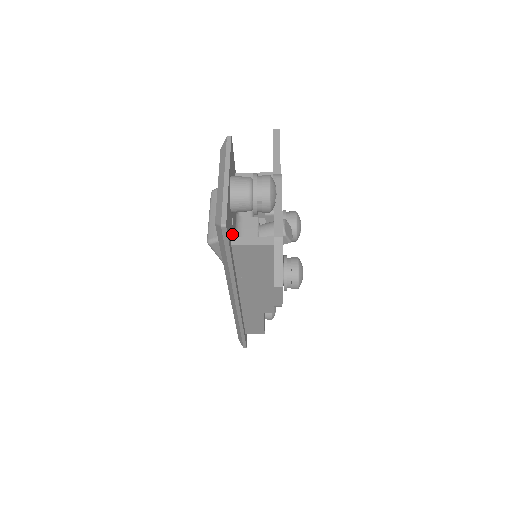
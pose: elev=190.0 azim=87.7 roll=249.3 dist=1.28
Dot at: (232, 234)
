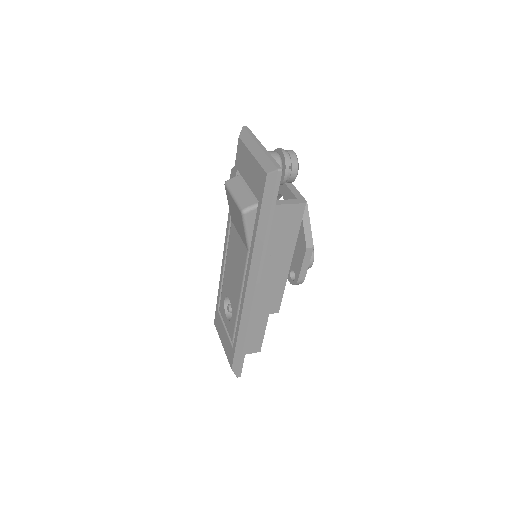
Dot at: occluded
